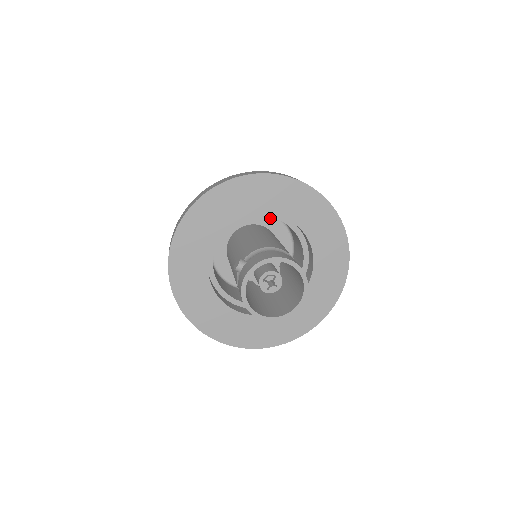
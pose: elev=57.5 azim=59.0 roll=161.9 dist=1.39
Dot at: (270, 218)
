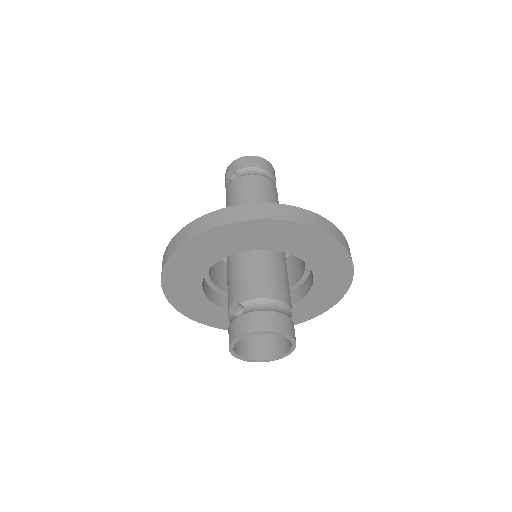
Dot at: occluded
